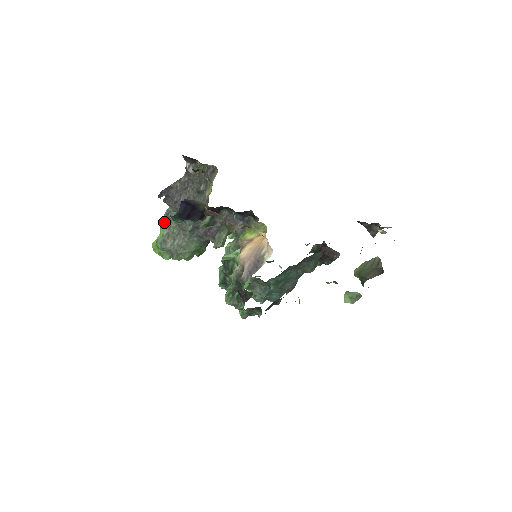
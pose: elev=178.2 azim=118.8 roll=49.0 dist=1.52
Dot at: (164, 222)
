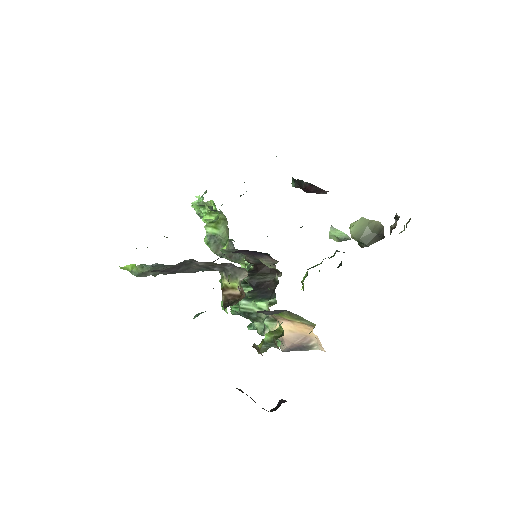
Dot at: (142, 264)
